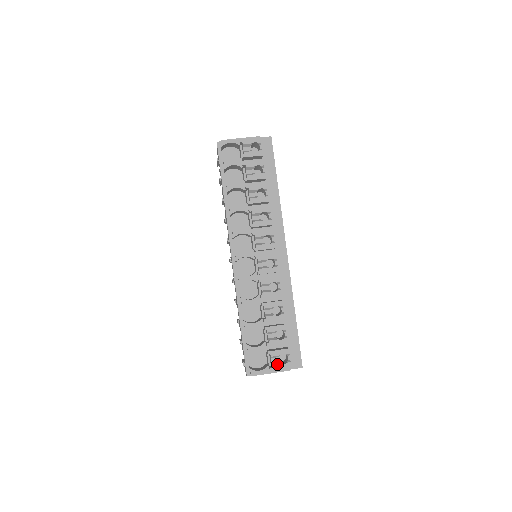
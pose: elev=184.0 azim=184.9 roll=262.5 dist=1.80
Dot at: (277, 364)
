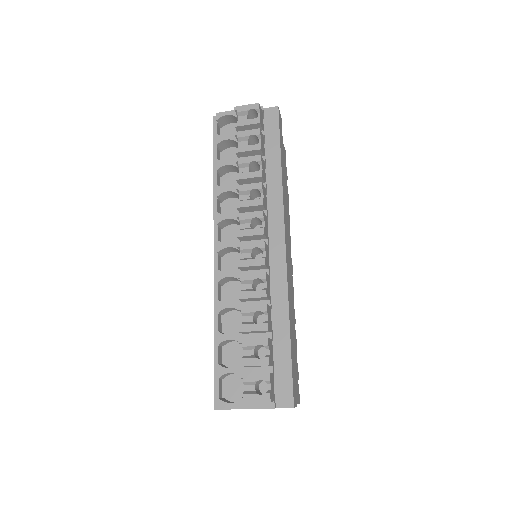
Dot at: (250, 394)
